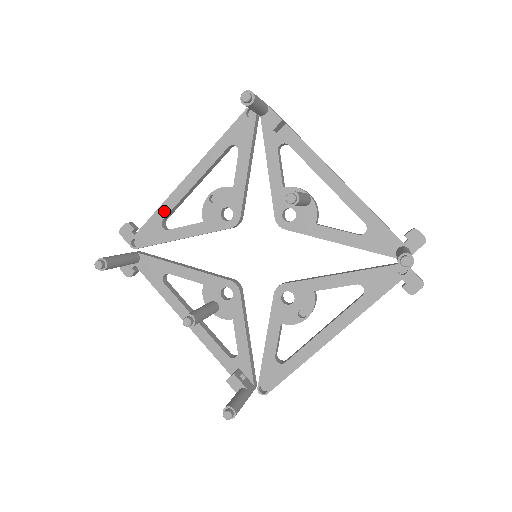
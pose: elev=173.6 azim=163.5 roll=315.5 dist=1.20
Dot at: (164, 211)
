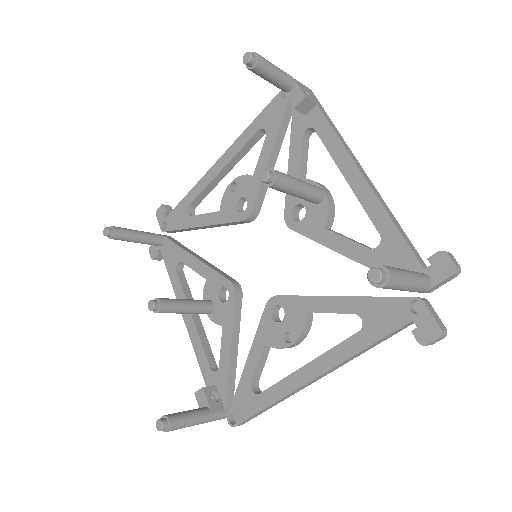
Dot at: (192, 196)
